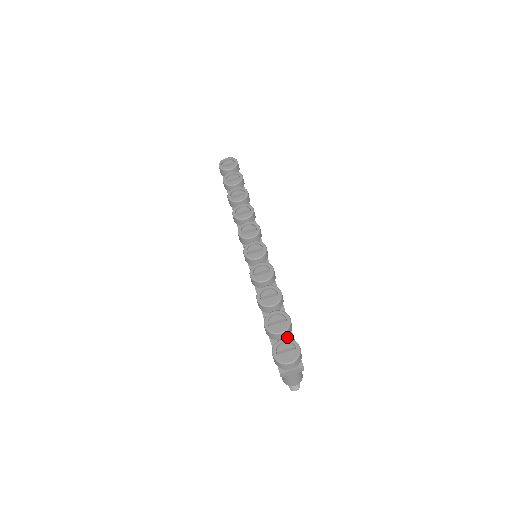
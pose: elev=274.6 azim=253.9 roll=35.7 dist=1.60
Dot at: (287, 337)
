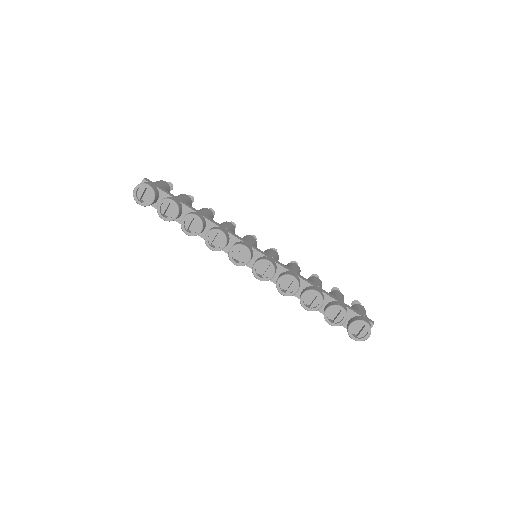
Dot at: occluded
